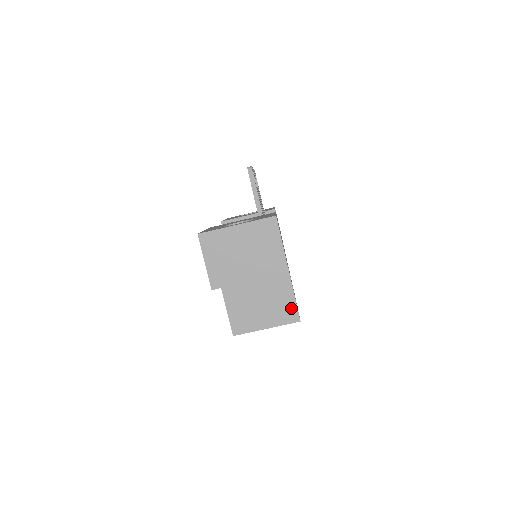
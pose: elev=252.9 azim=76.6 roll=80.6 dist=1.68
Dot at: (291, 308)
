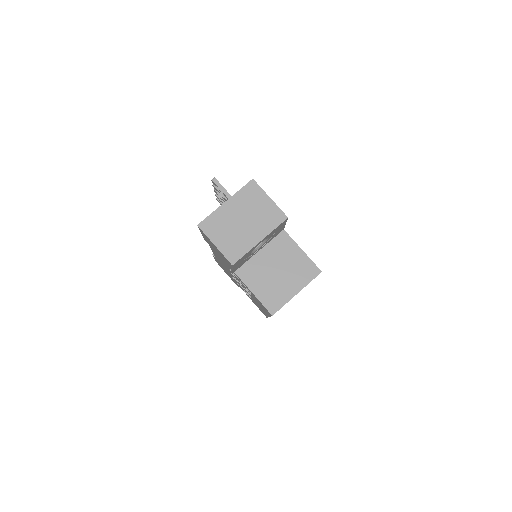
Dot at: (308, 265)
